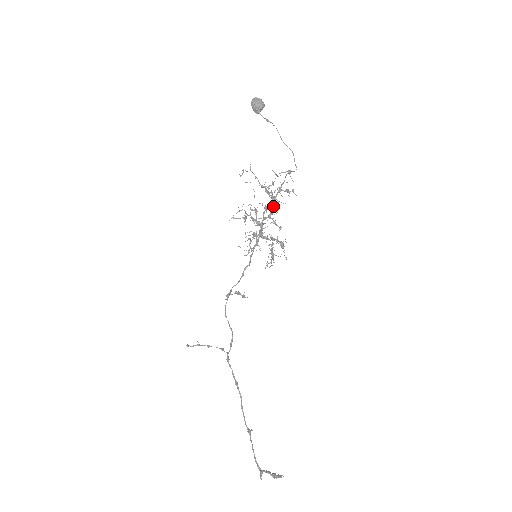
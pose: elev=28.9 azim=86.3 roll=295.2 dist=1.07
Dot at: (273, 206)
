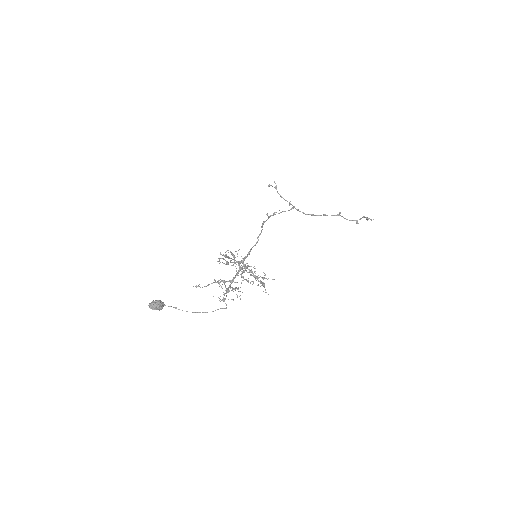
Dot at: (236, 251)
